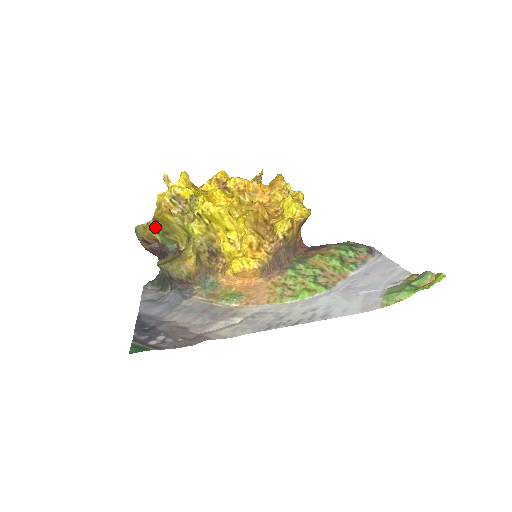
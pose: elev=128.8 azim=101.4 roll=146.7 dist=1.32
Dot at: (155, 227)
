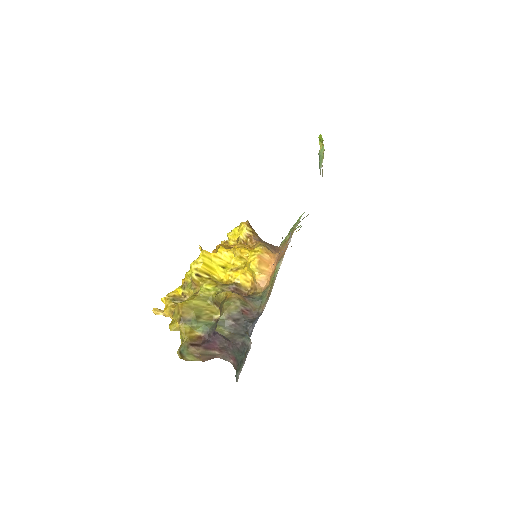
Dot at: (187, 327)
